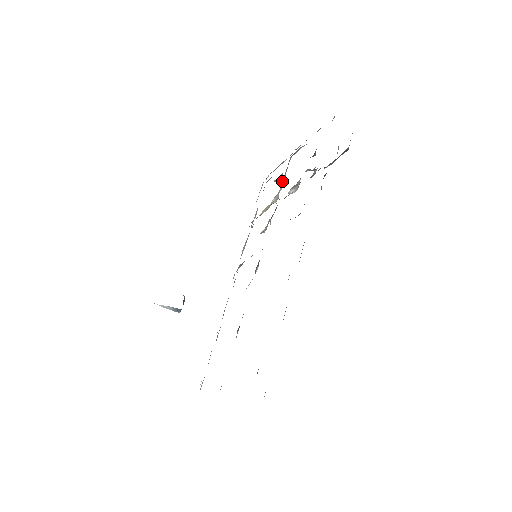
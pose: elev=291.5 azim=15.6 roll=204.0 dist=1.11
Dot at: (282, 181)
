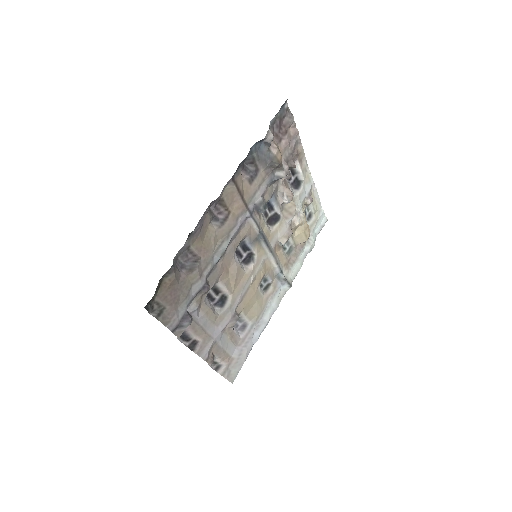
Dot at: (299, 201)
